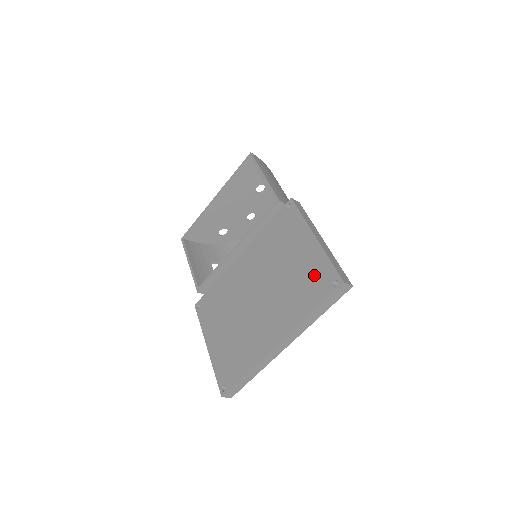
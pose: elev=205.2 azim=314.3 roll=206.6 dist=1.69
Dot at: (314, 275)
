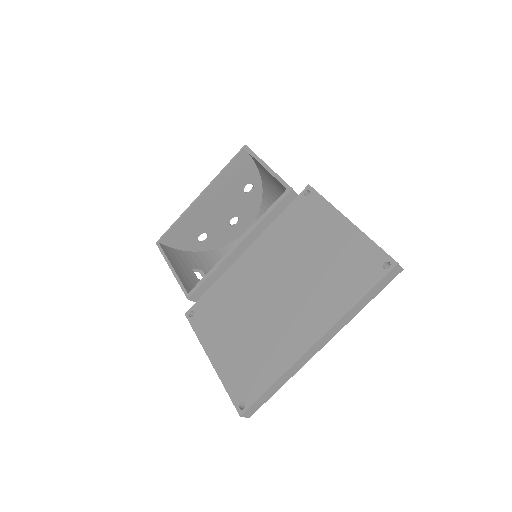
Dot at: (355, 260)
